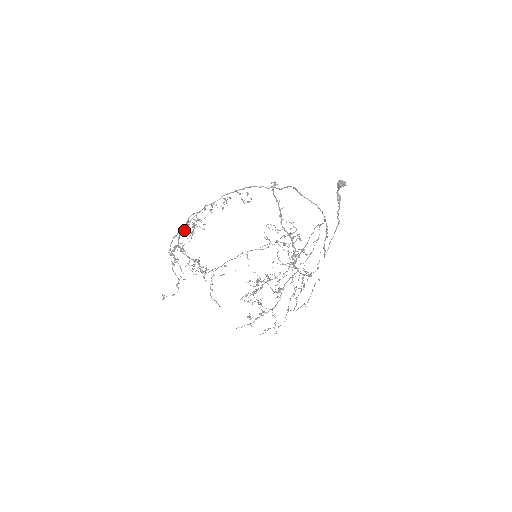
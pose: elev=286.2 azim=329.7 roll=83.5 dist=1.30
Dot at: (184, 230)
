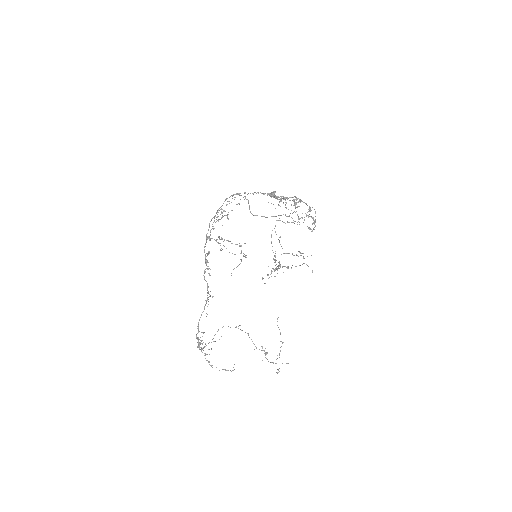
Dot at: (207, 239)
